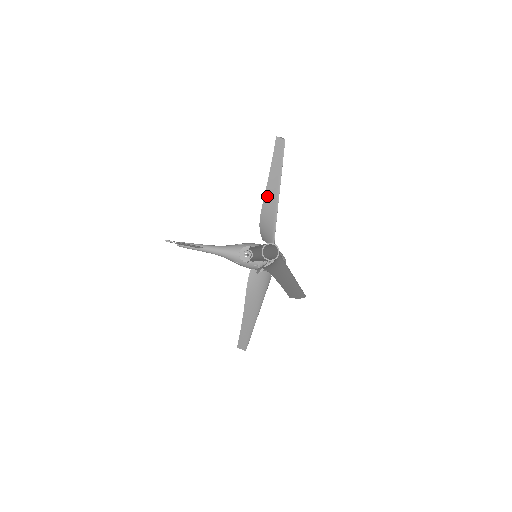
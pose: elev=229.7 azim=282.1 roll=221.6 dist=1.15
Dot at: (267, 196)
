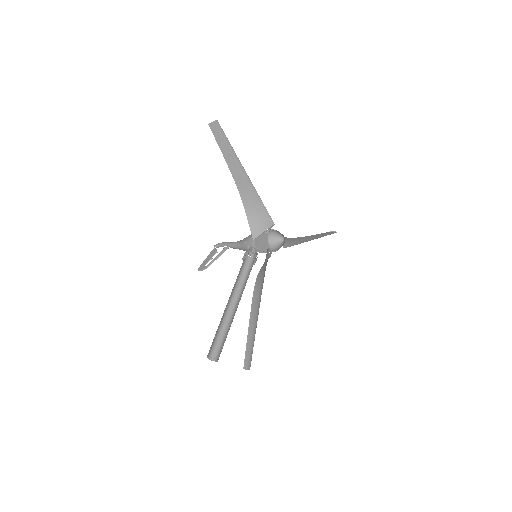
Dot at: (240, 187)
